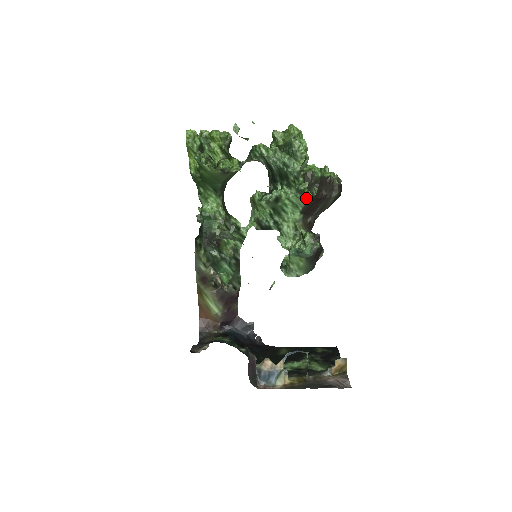
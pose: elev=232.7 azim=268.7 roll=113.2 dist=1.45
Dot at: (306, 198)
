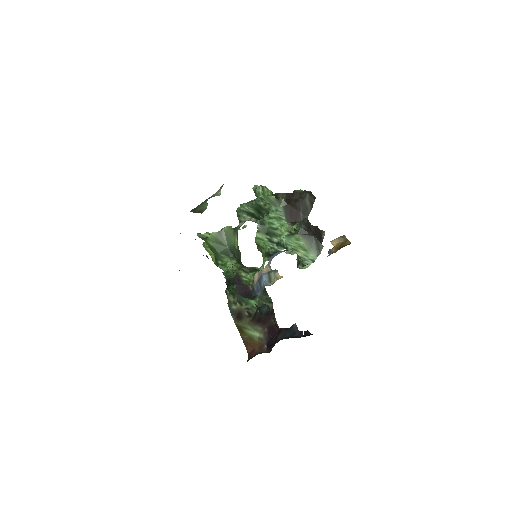
Dot at: (279, 206)
